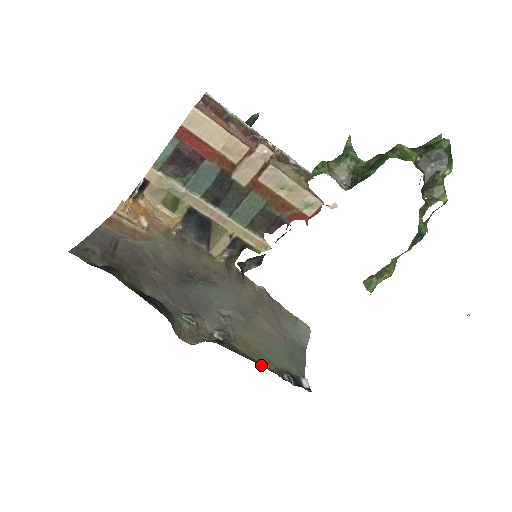
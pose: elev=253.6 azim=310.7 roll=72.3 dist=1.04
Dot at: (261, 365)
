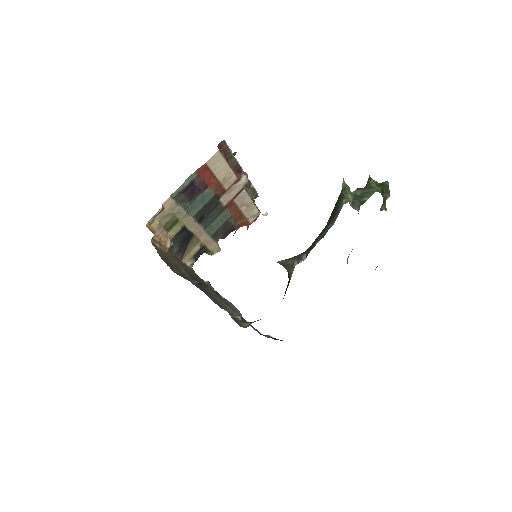
Dot at: occluded
